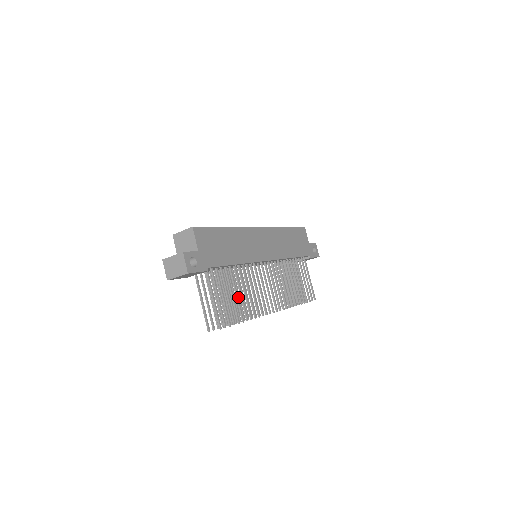
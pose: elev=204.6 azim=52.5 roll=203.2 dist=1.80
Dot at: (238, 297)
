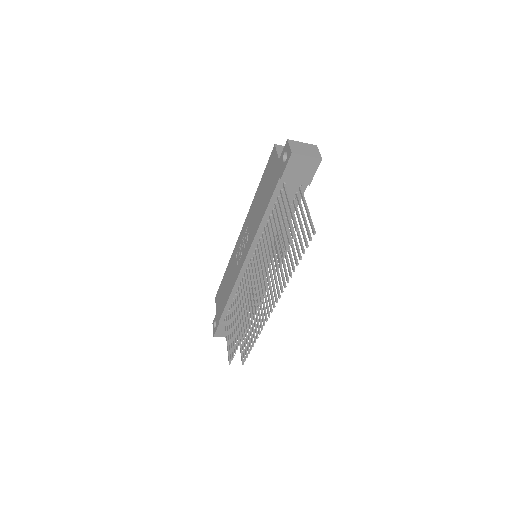
Dot at: (292, 244)
